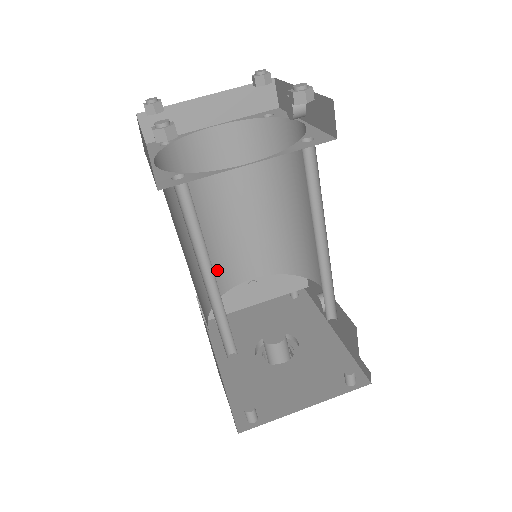
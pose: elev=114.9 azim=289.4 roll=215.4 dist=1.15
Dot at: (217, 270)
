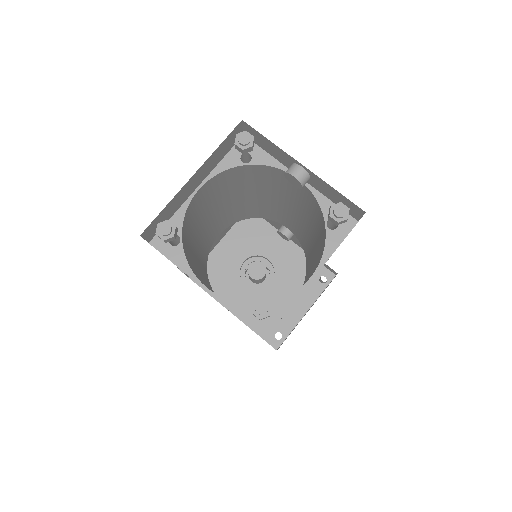
Dot at: (204, 257)
